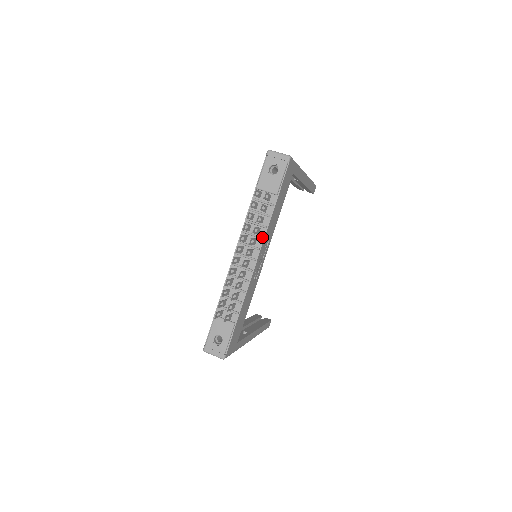
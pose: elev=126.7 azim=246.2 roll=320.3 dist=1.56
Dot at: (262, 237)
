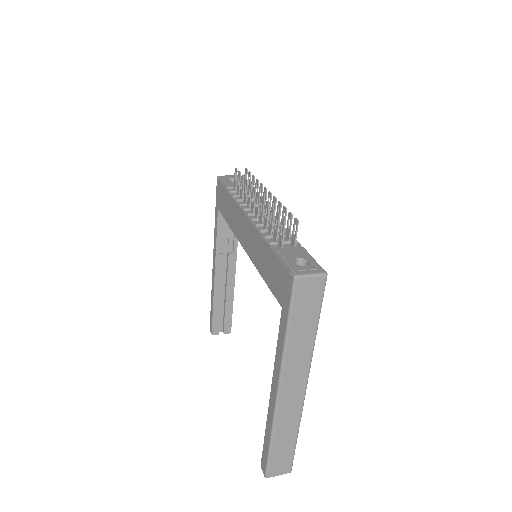
Dot at: occluded
